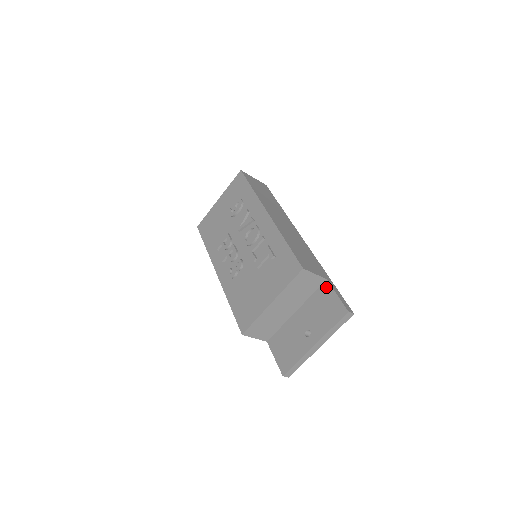
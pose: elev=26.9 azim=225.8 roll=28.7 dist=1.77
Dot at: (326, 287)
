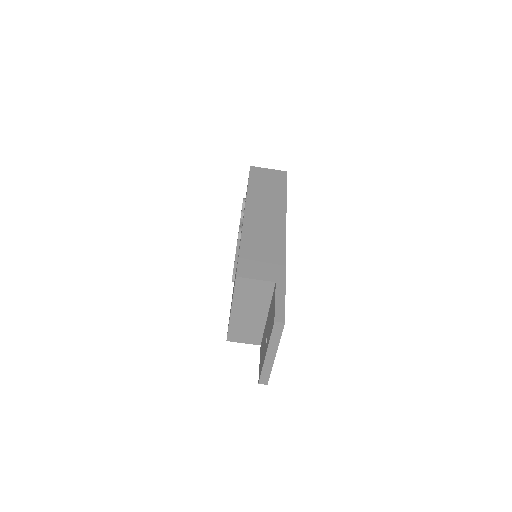
Dot at: (274, 291)
